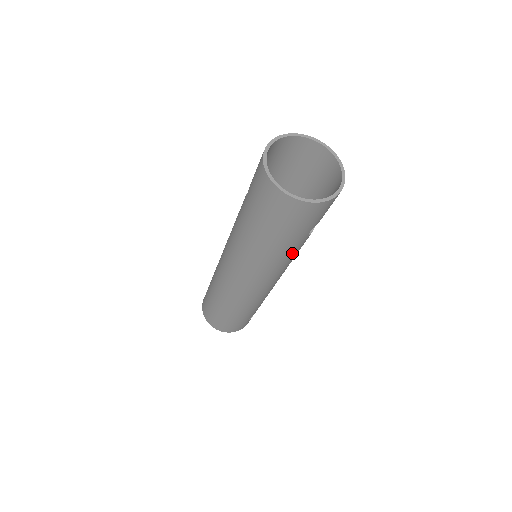
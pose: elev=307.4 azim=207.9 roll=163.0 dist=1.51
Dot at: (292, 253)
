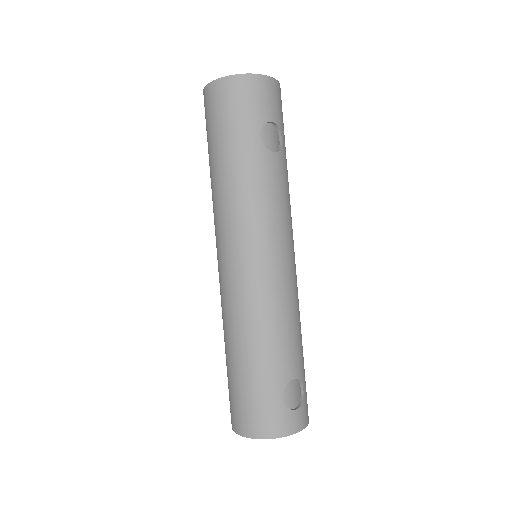
Dot at: (258, 177)
